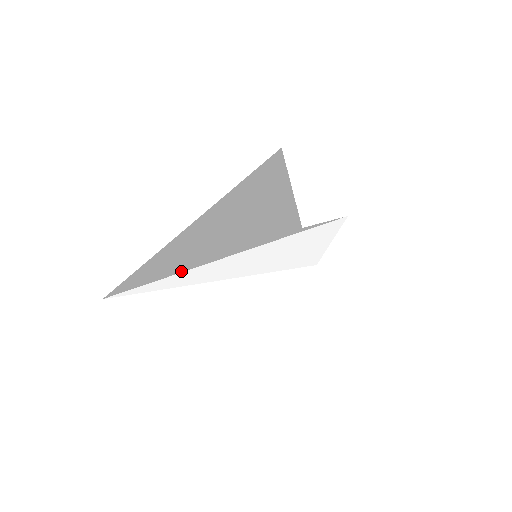
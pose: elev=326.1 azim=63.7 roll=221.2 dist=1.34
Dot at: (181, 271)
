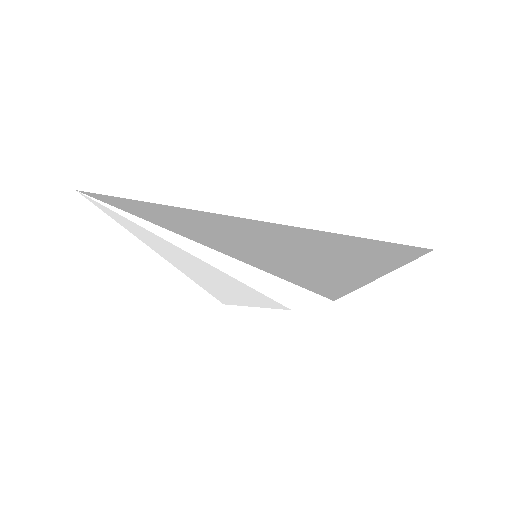
Dot at: occluded
